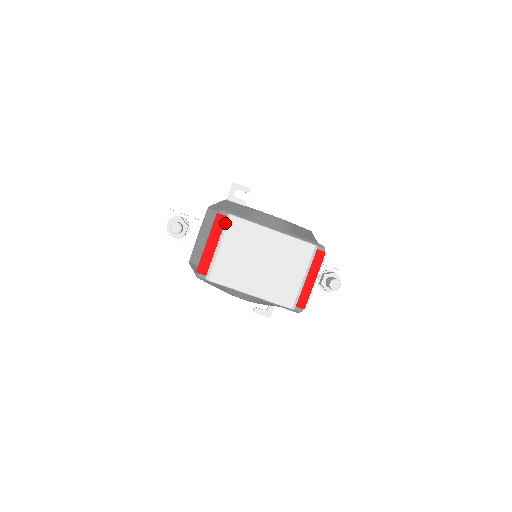
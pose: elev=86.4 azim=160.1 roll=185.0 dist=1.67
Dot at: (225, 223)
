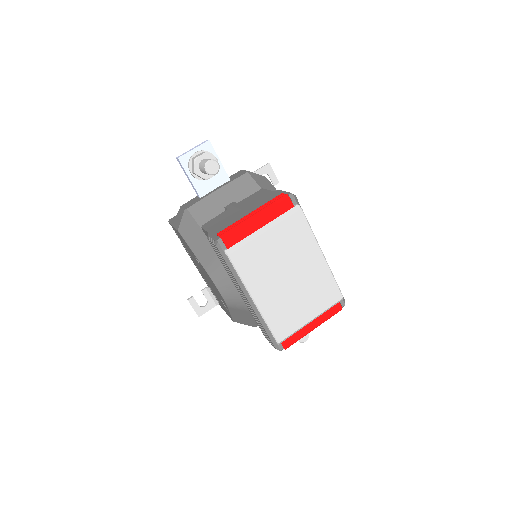
Dot at: (288, 211)
